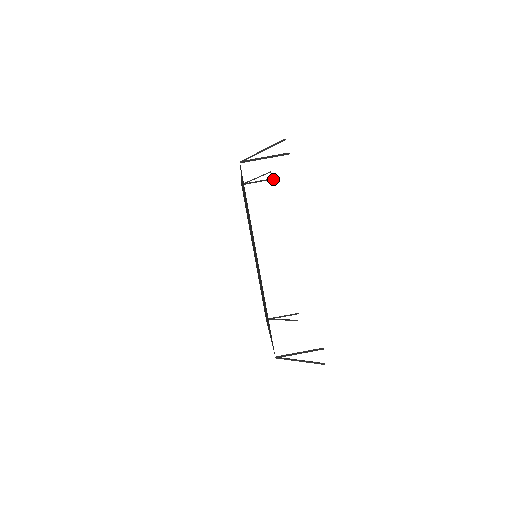
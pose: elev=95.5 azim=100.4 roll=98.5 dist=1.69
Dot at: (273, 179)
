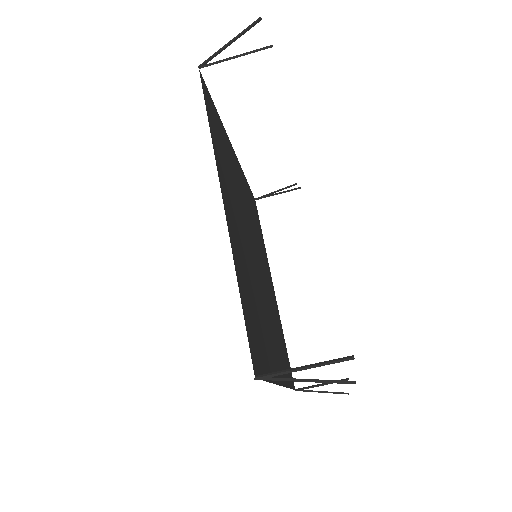
Dot at: occluded
